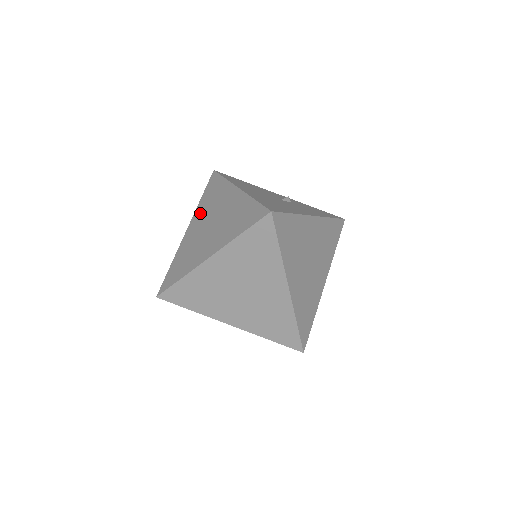
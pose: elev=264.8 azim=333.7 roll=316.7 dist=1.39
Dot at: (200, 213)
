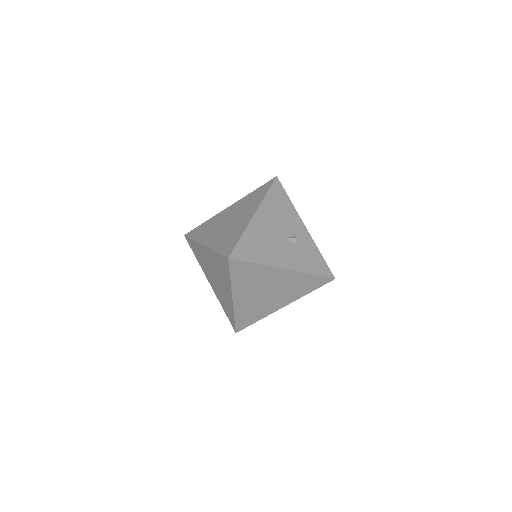
Dot at: (240, 204)
